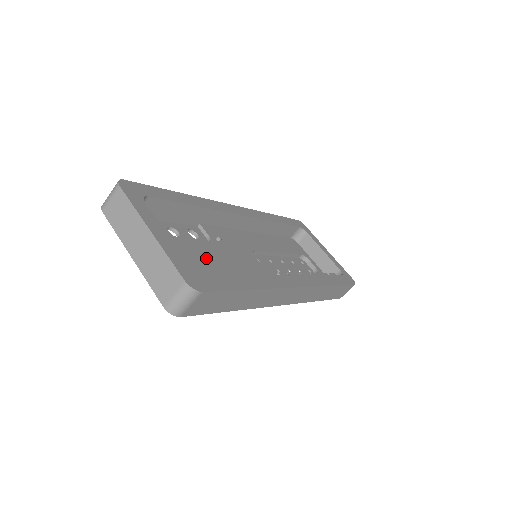
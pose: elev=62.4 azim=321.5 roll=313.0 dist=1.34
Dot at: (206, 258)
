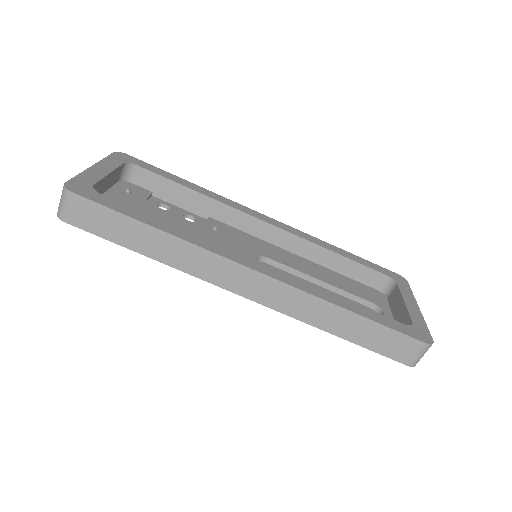
Dot at: occluded
